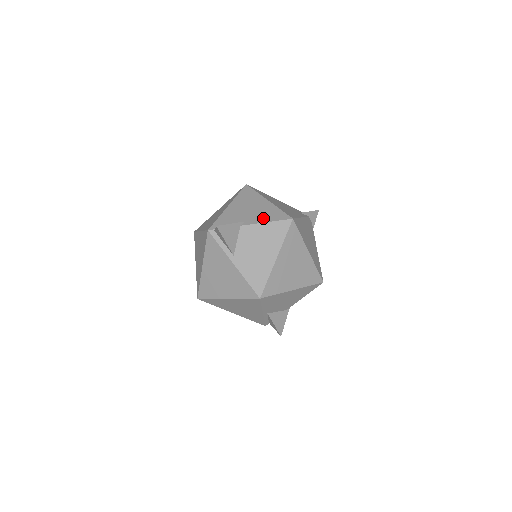
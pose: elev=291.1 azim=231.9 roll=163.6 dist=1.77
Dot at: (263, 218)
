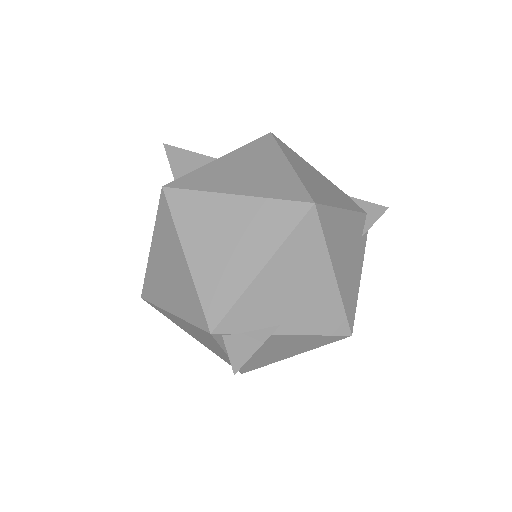
Dot at: (310, 324)
